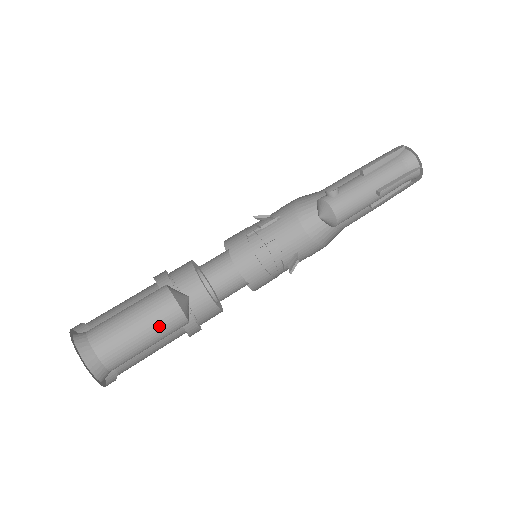
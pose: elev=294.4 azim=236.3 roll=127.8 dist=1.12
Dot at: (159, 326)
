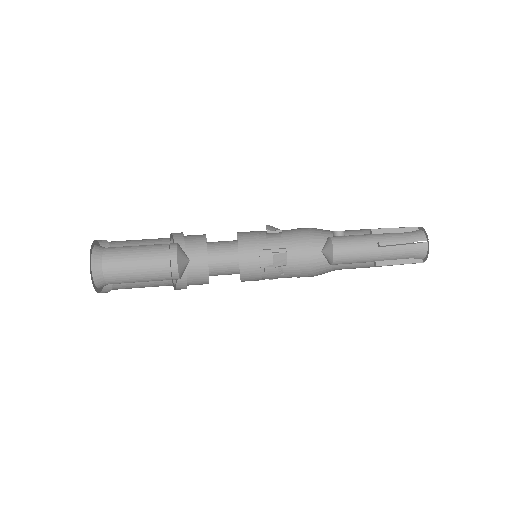
Dot at: (155, 257)
